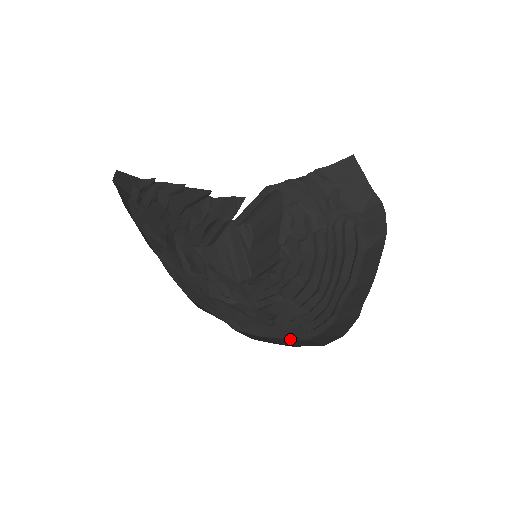
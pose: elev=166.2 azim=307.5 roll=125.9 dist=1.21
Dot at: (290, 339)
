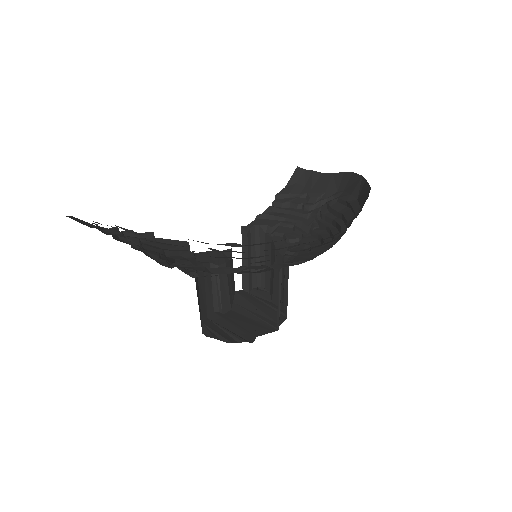
Dot at: occluded
